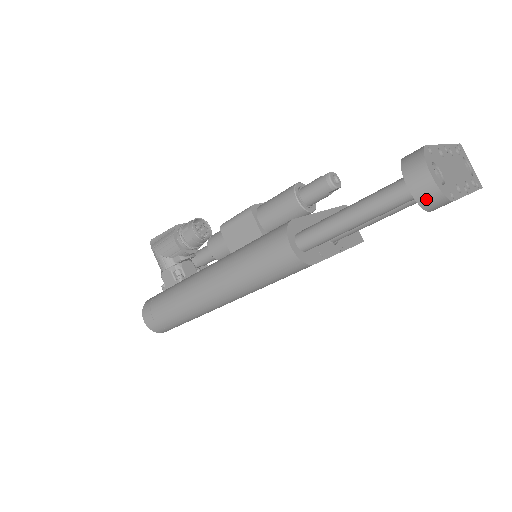
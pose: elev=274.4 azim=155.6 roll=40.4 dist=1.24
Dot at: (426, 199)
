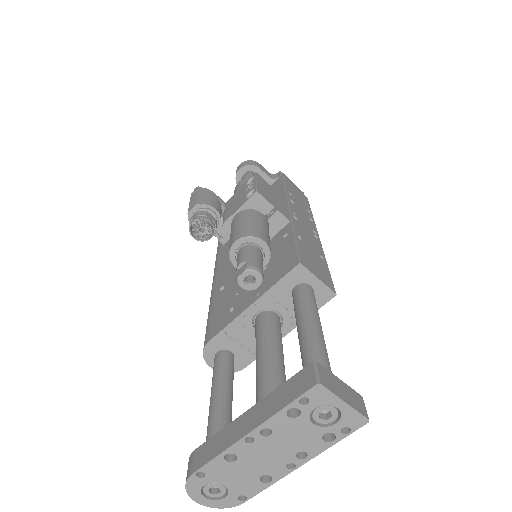
Dot at: occluded
